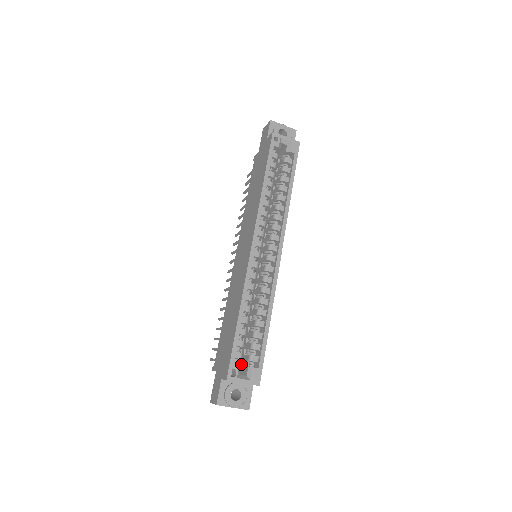
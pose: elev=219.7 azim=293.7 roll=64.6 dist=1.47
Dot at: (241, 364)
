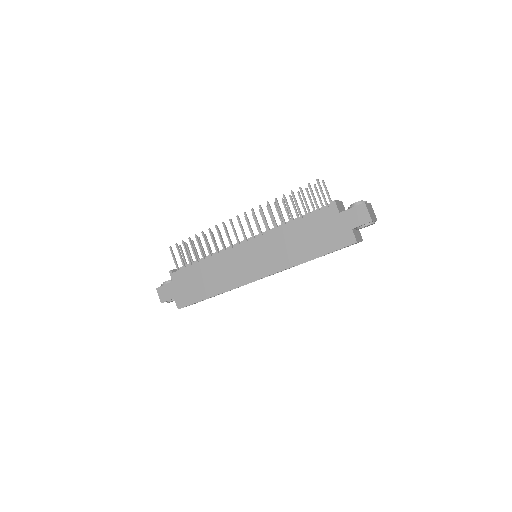
Dot at: occluded
